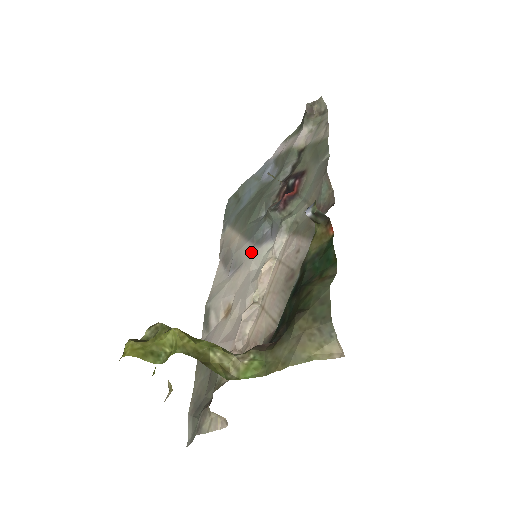
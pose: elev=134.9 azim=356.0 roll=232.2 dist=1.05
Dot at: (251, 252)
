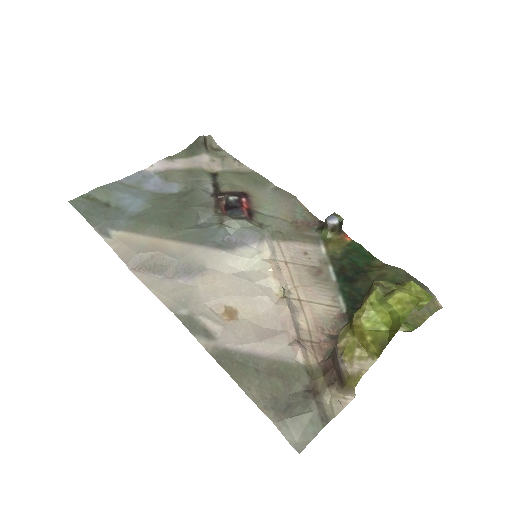
Dot at: (217, 256)
